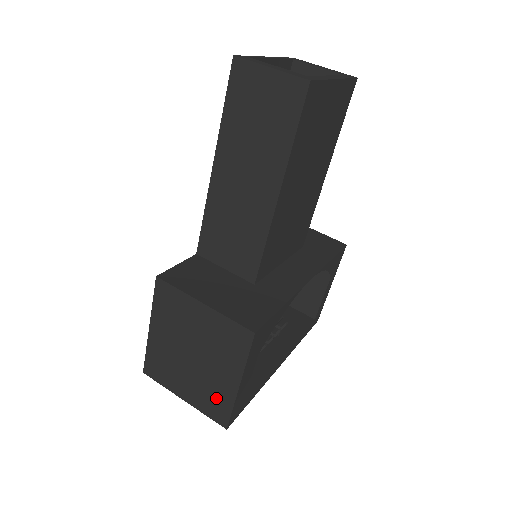
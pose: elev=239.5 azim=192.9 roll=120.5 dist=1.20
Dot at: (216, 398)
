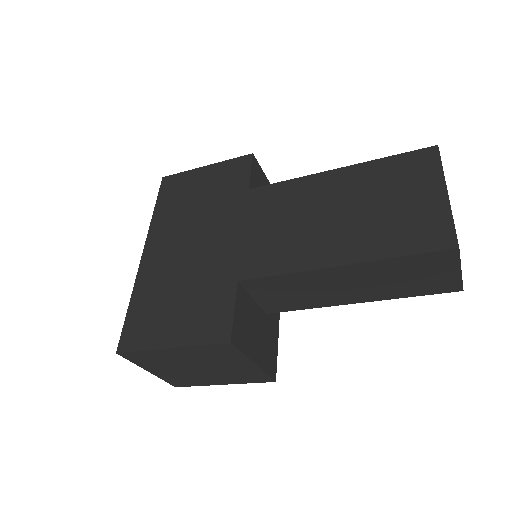
Dot at: (189, 381)
